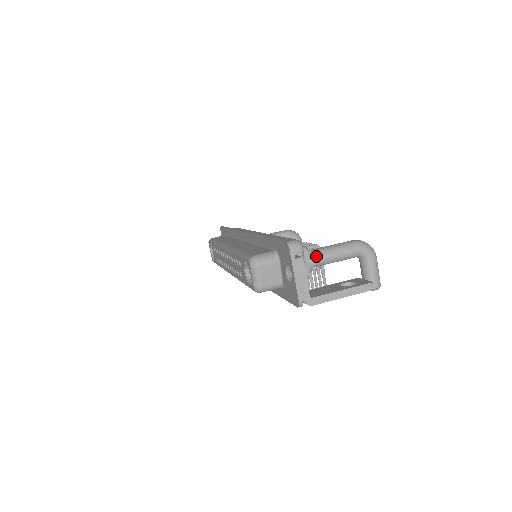
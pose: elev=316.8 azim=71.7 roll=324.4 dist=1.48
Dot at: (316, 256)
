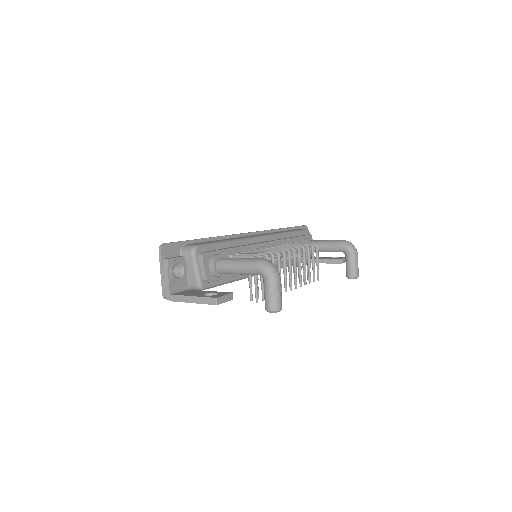
Dot at: (220, 264)
